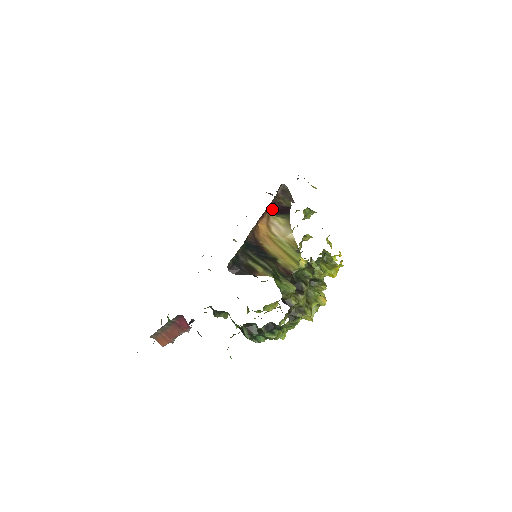
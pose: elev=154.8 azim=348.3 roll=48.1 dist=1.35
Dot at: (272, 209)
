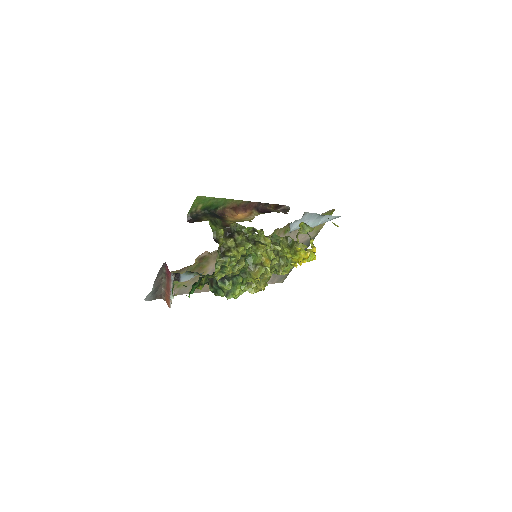
Dot at: (258, 210)
